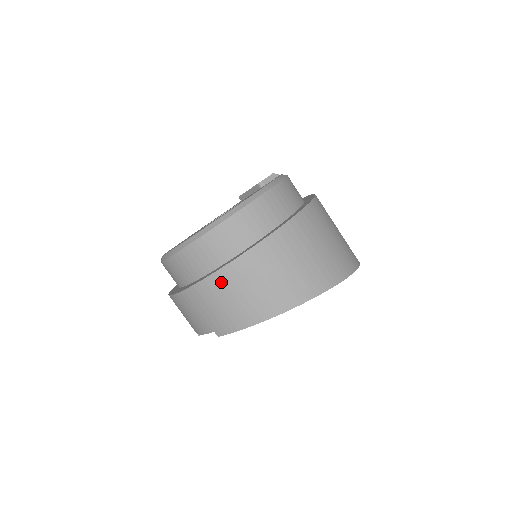
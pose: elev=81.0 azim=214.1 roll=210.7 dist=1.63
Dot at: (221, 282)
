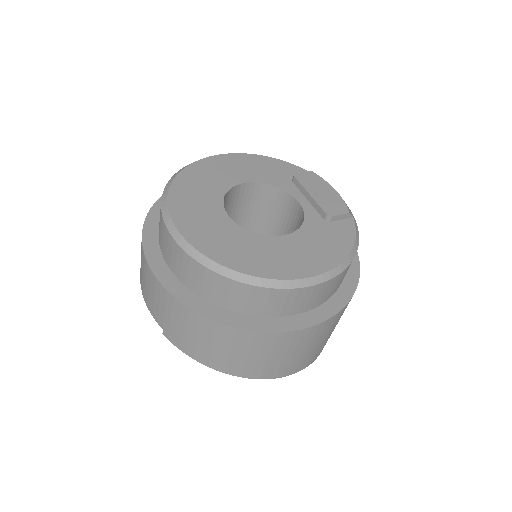
Dot at: (211, 329)
